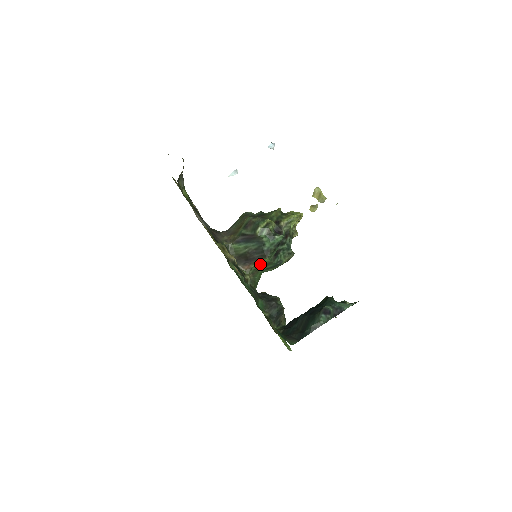
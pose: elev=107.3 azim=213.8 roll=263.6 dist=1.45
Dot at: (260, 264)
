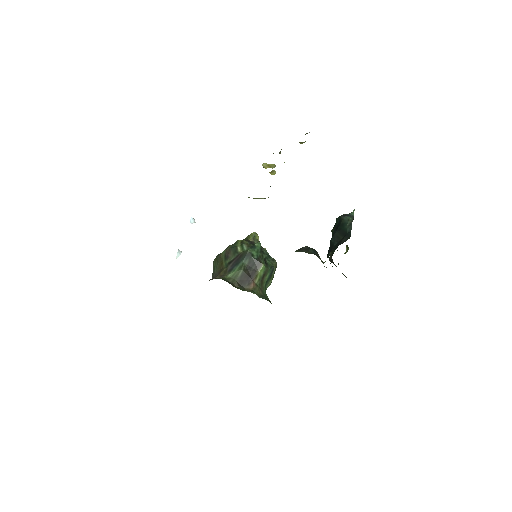
Dot at: (260, 275)
